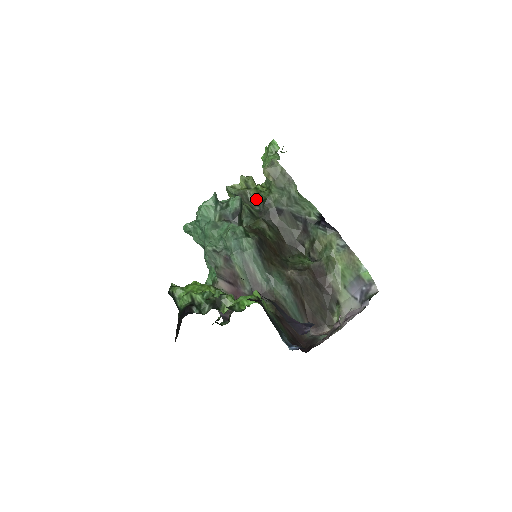
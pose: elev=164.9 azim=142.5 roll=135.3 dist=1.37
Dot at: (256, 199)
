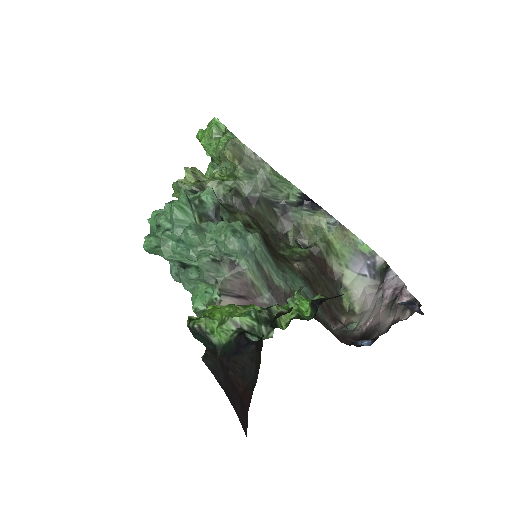
Dot at: (218, 191)
